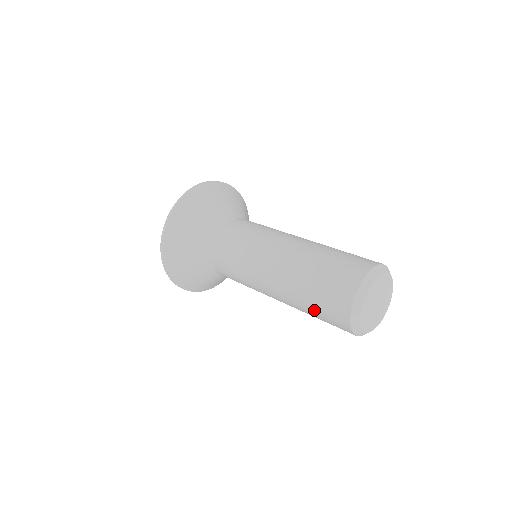
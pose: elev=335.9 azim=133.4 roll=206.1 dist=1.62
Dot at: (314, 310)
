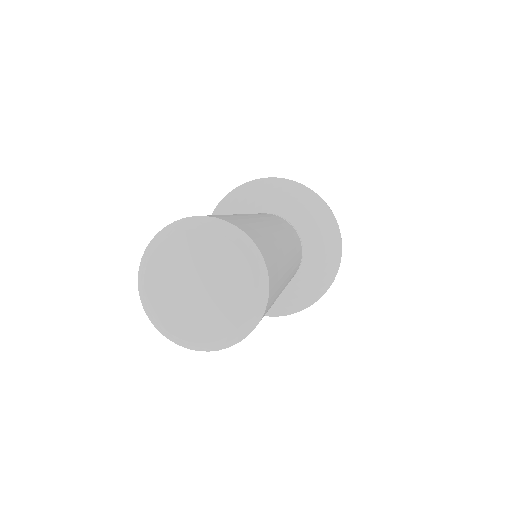
Dot at: occluded
